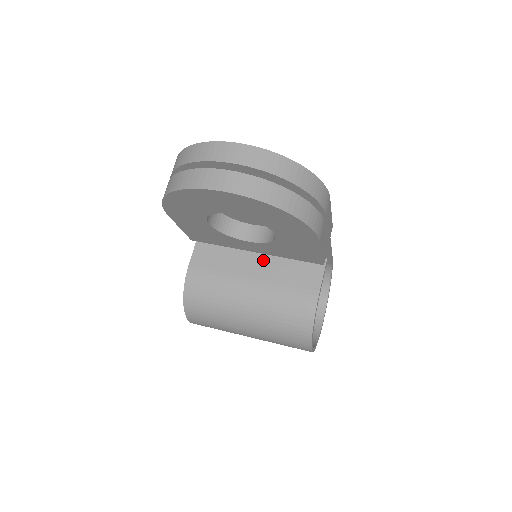
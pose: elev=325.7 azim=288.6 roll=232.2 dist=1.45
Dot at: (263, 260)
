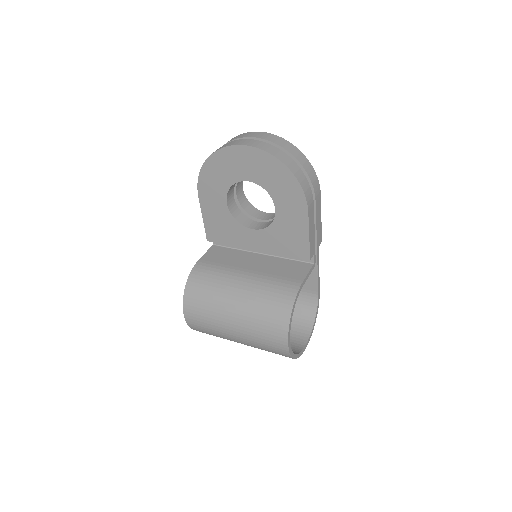
Dot at: (261, 261)
